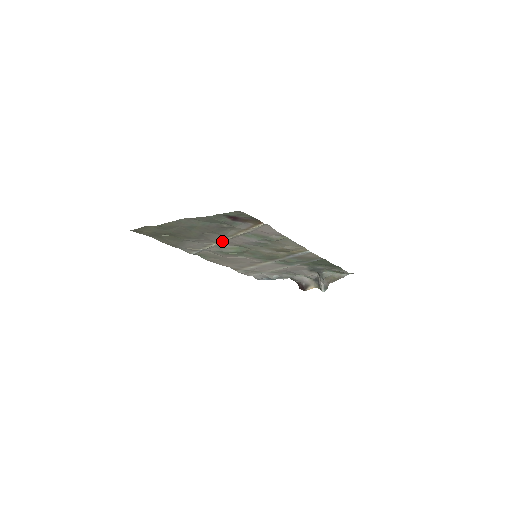
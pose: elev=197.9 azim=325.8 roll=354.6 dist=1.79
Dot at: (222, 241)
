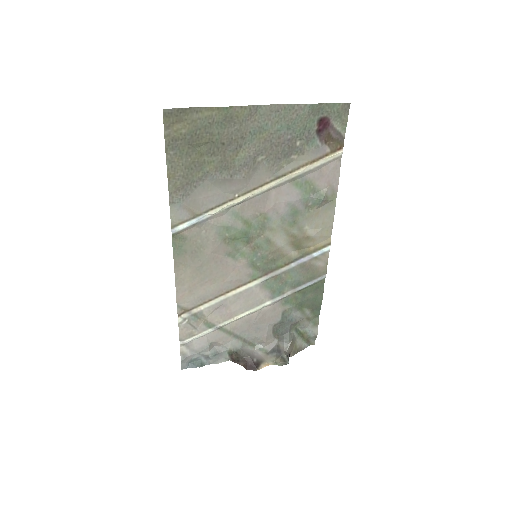
Dot at: (255, 192)
